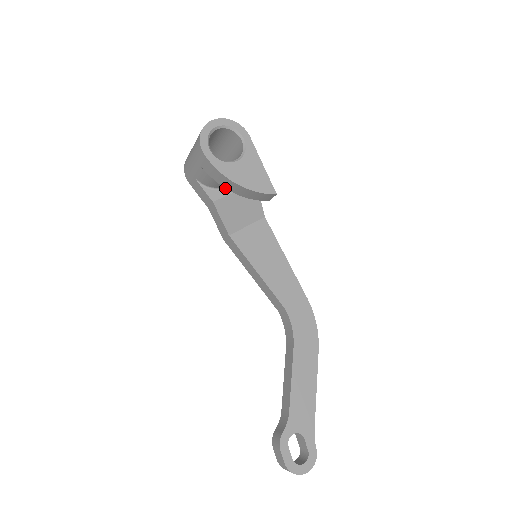
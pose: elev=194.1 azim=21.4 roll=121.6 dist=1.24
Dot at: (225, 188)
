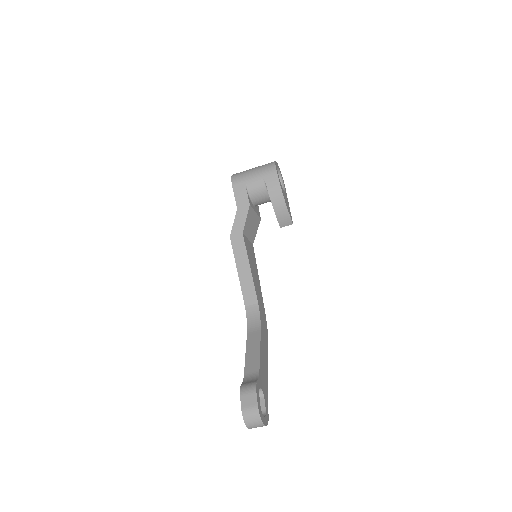
Dot at: (253, 205)
